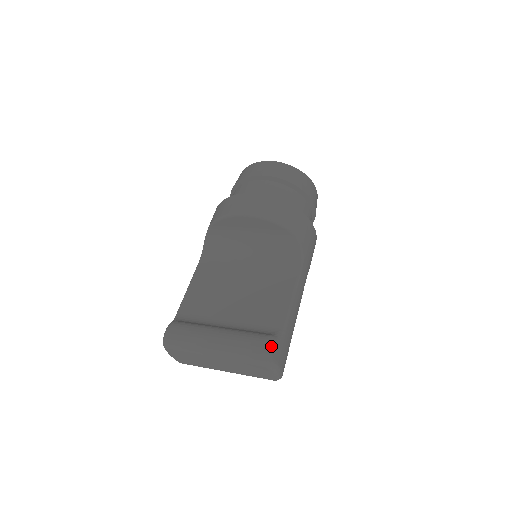
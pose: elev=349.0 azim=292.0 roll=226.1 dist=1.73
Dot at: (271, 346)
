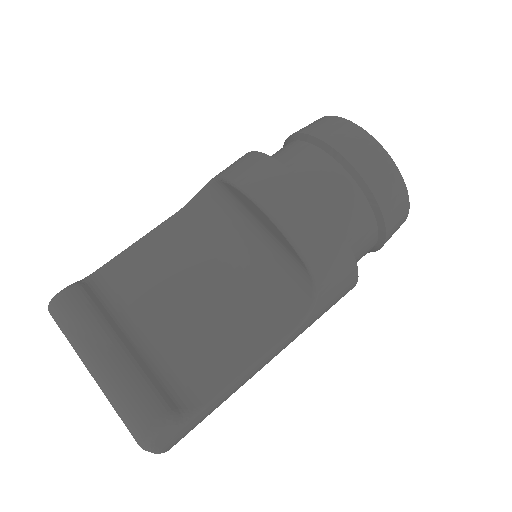
Dot at: (161, 431)
